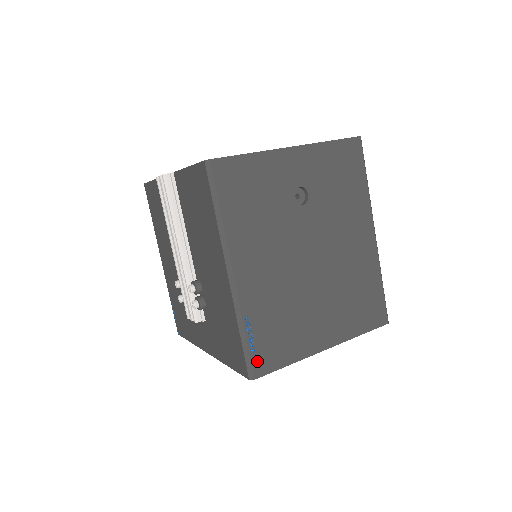
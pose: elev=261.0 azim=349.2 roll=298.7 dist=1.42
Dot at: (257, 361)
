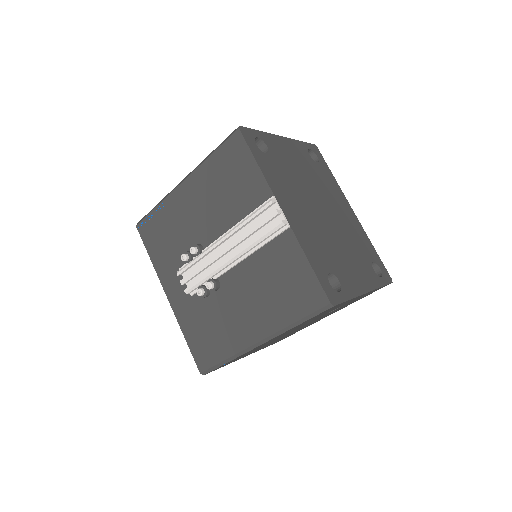
Dot at: (215, 369)
